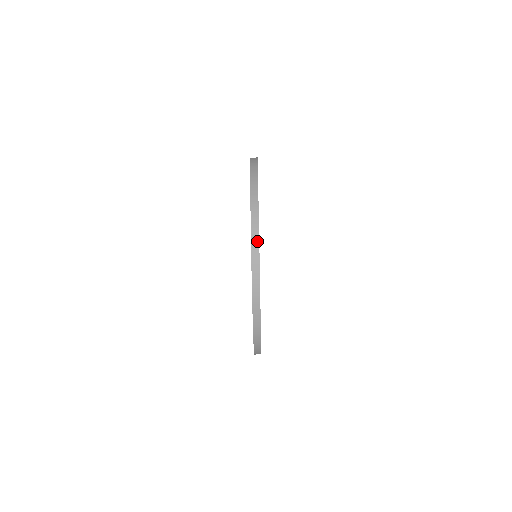
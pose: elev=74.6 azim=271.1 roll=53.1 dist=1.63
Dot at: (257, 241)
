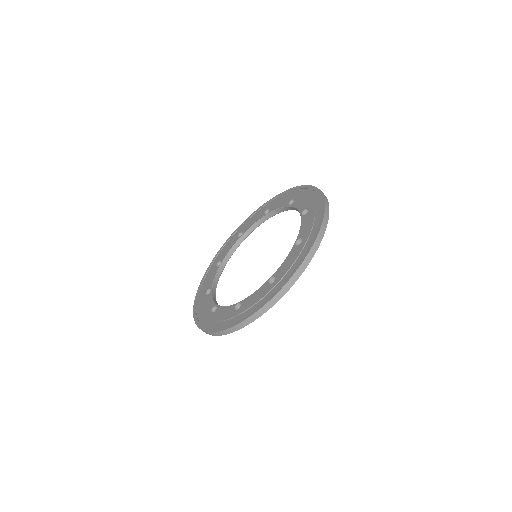
Dot at: (242, 327)
